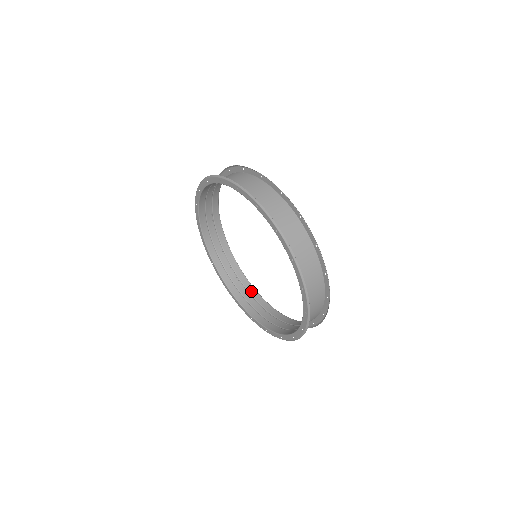
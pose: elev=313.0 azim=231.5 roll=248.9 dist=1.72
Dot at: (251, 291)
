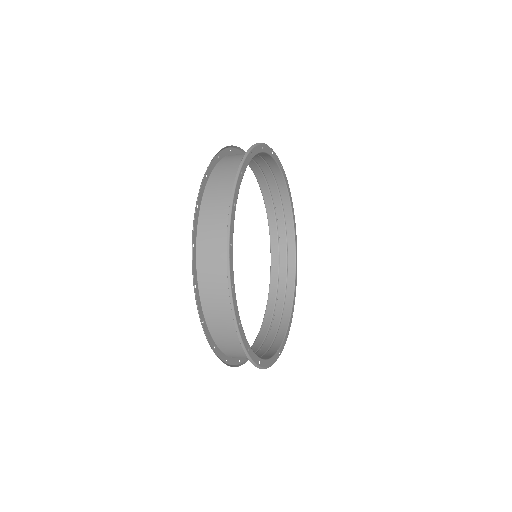
Dot at: (273, 348)
